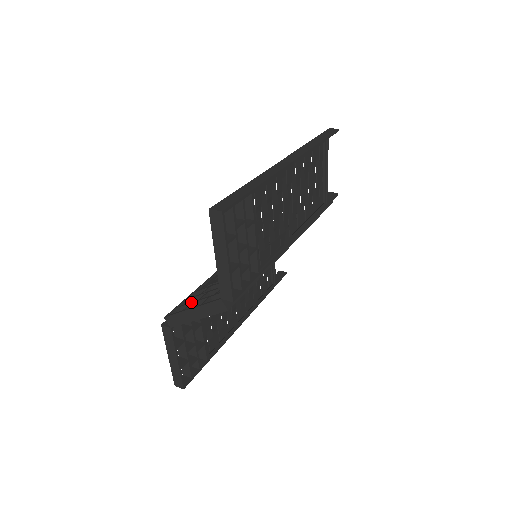
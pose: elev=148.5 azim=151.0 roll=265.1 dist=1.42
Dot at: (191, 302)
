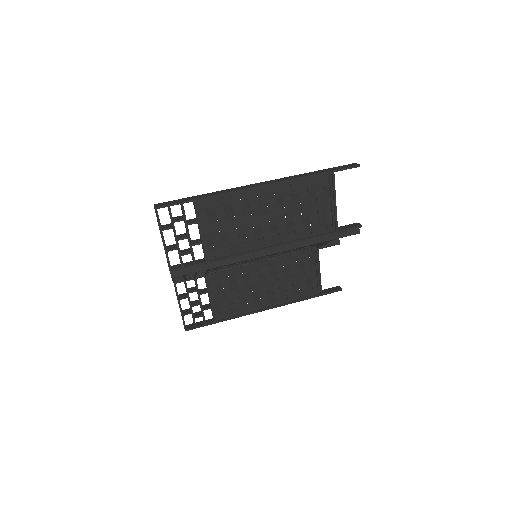
Dot at: occluded
